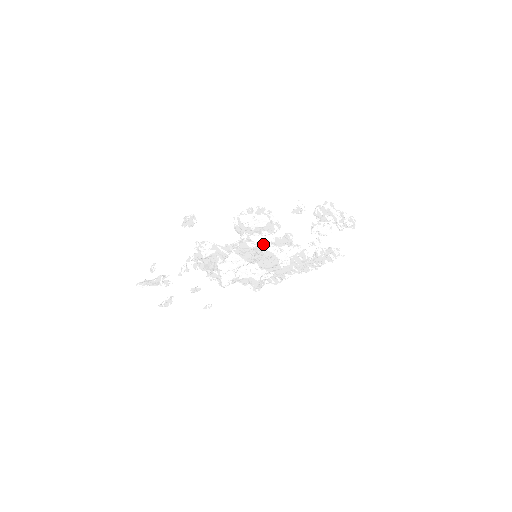
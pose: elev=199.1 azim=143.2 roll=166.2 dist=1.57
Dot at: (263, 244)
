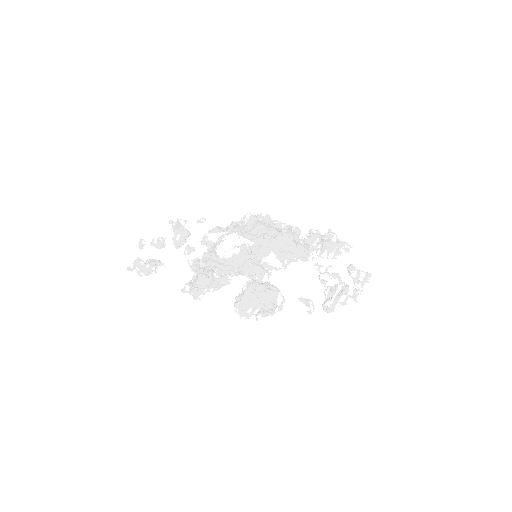
Dot at: (264, 280)
